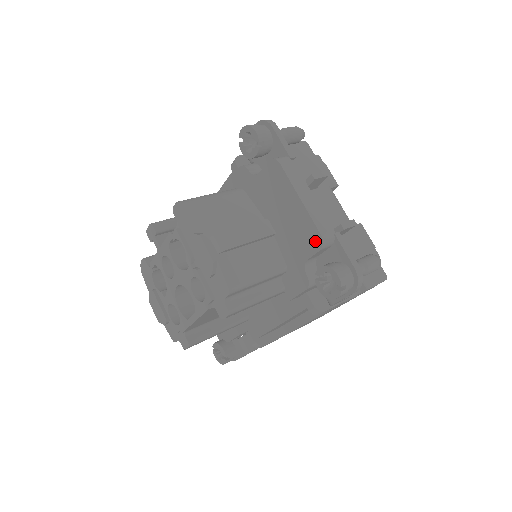
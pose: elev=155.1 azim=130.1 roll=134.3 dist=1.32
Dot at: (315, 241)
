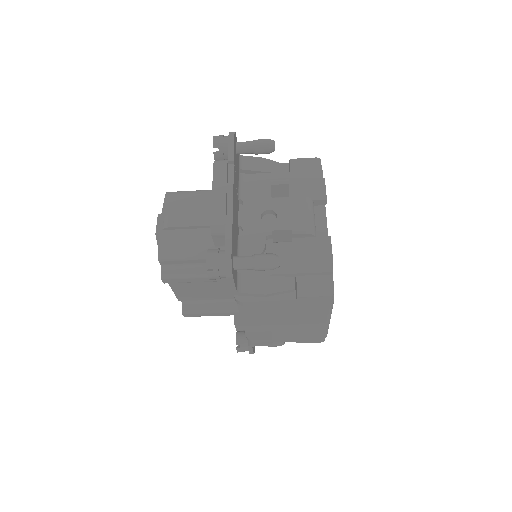
Dot at: occluded
